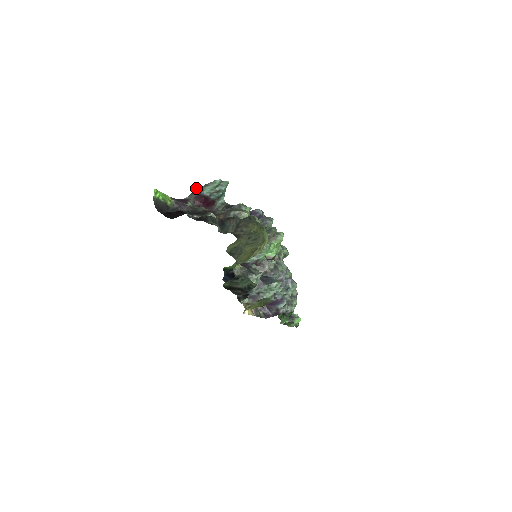
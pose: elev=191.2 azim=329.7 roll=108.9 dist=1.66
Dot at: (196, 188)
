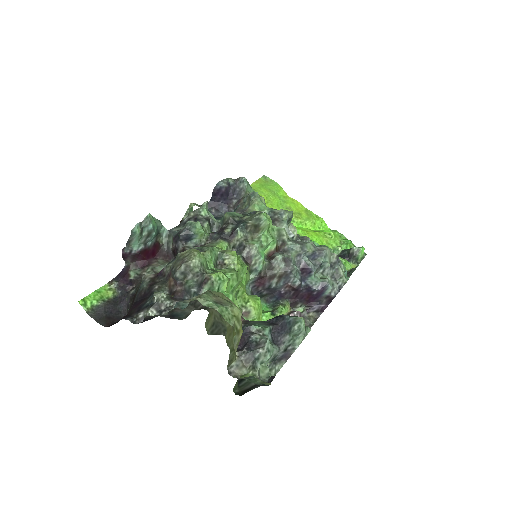
Dot at: (122, 254)
